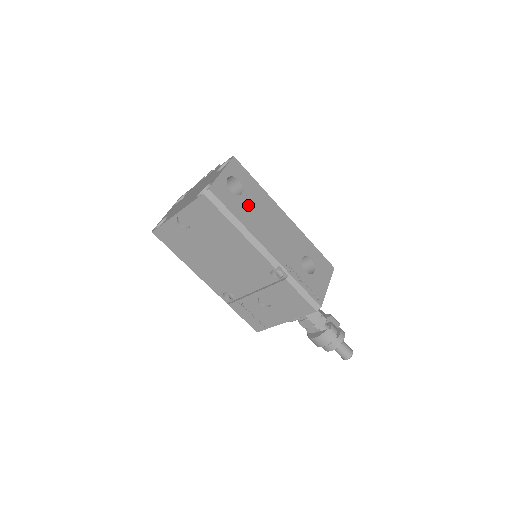
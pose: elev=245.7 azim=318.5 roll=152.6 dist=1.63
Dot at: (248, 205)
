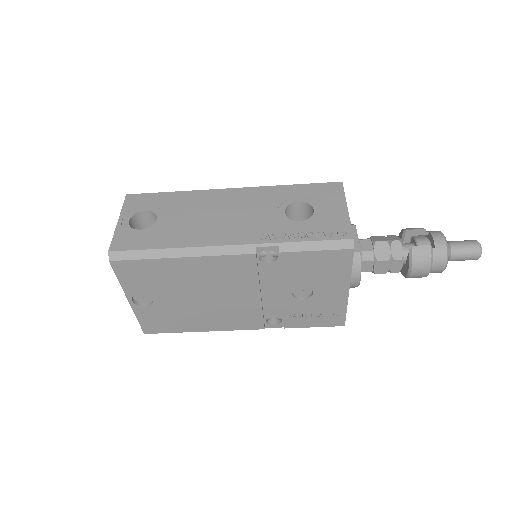
Dot at: (171, 223)
